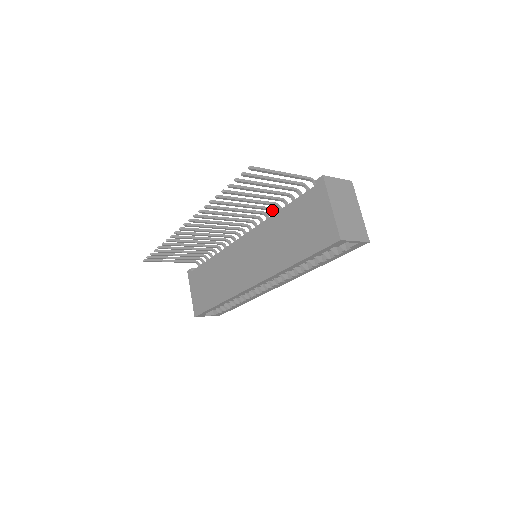
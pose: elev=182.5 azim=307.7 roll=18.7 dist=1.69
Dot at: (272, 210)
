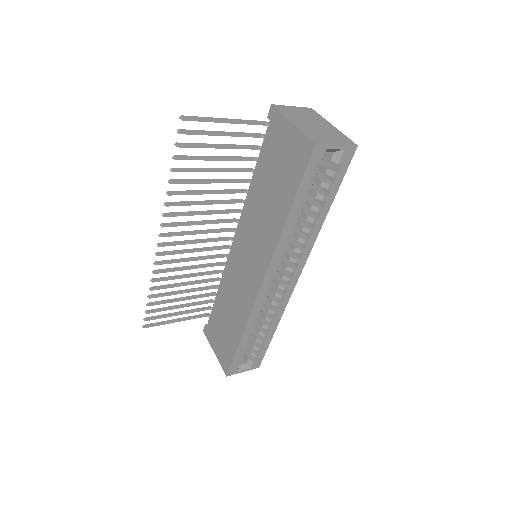
Dot at: occluded
